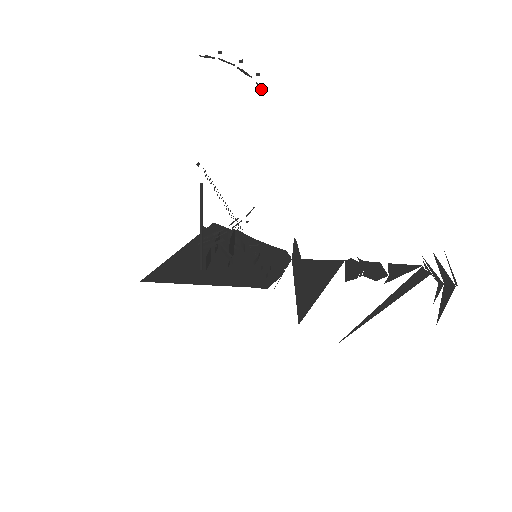
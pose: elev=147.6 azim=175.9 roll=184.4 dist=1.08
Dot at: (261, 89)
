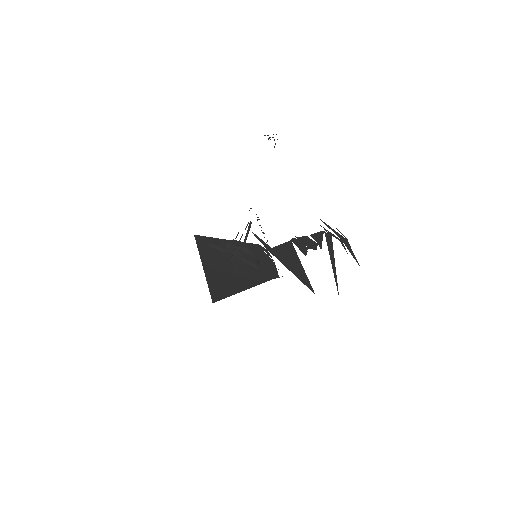
Dot at: occluded
